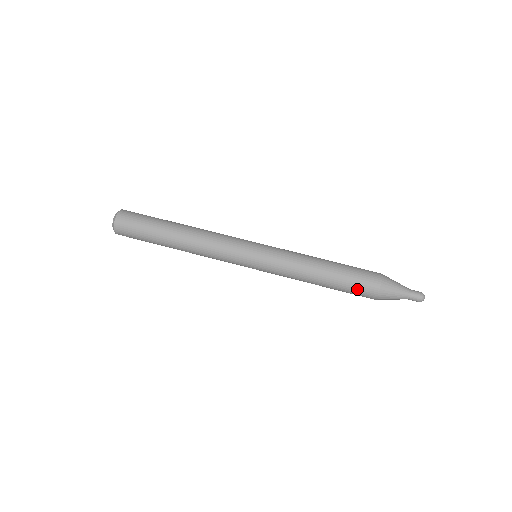
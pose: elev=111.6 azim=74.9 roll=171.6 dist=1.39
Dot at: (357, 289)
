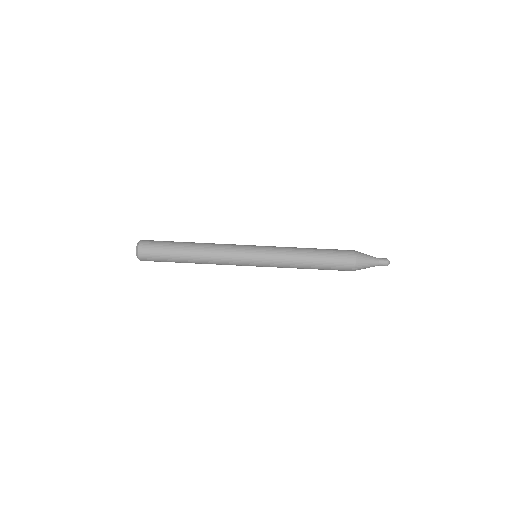
Dot at: occluded
